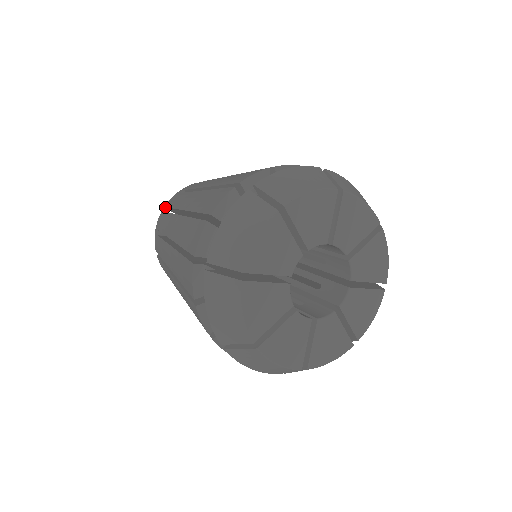
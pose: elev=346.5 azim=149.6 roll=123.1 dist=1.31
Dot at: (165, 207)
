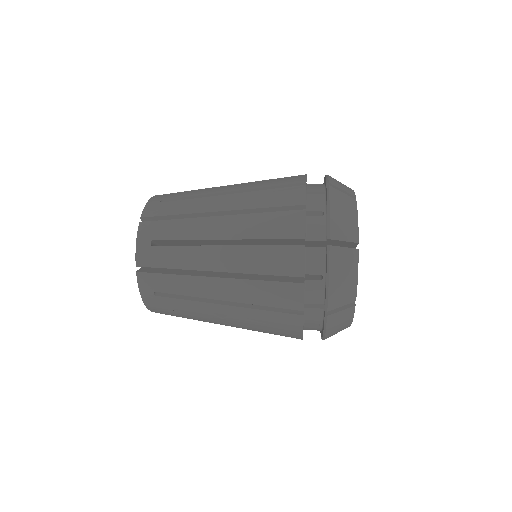
Dot at: (143, 217)
